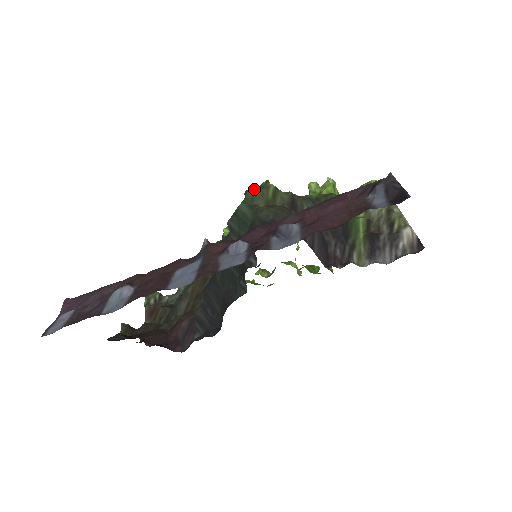
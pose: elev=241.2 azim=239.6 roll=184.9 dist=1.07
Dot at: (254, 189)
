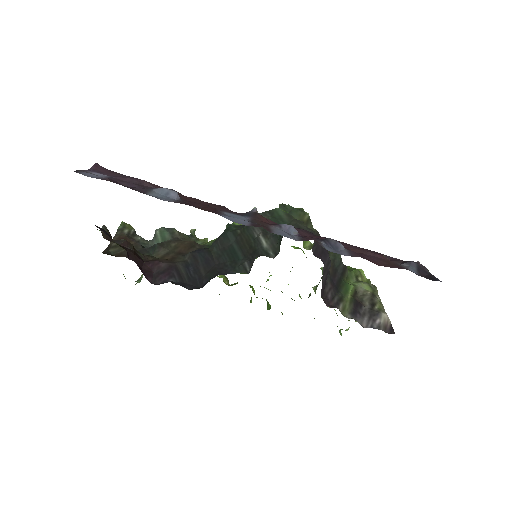
Dot at: occluded
